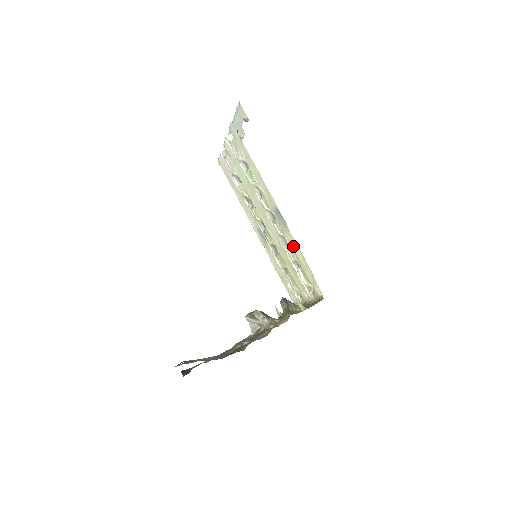
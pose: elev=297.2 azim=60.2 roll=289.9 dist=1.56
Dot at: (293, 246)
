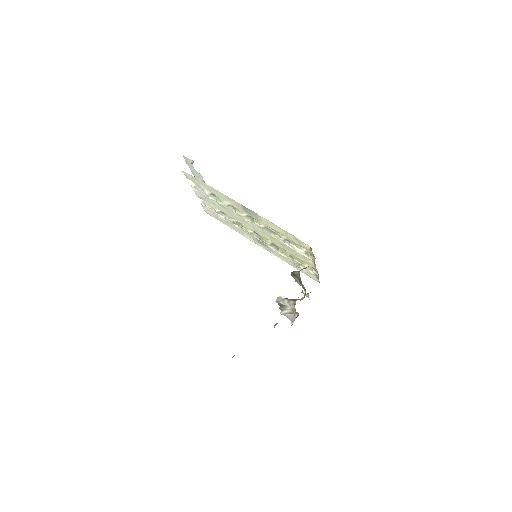
Dot at: (270, 226)
